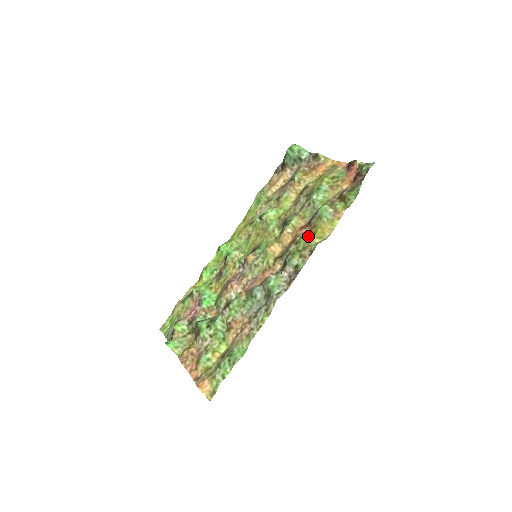
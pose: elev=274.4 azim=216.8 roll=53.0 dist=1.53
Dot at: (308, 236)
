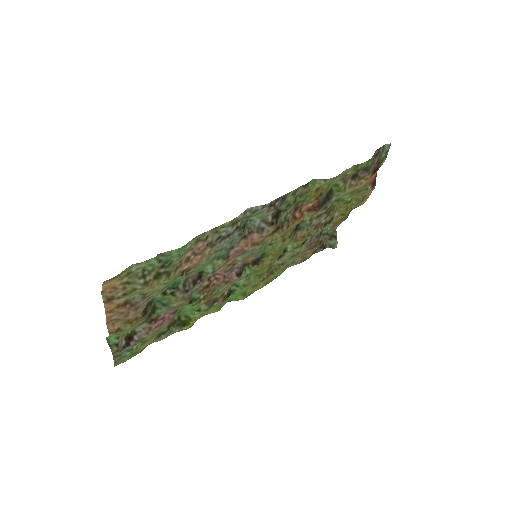
Dot at: (310, 194)
